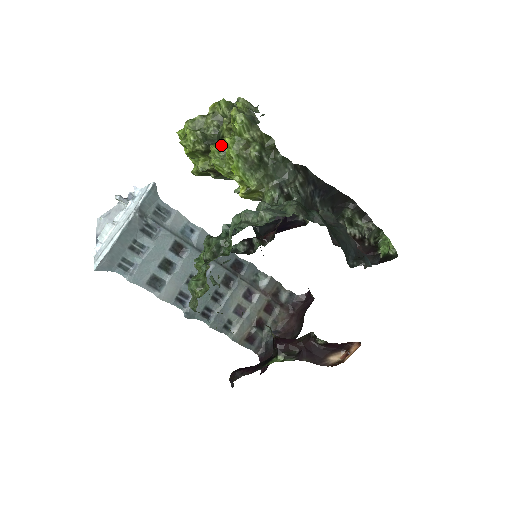
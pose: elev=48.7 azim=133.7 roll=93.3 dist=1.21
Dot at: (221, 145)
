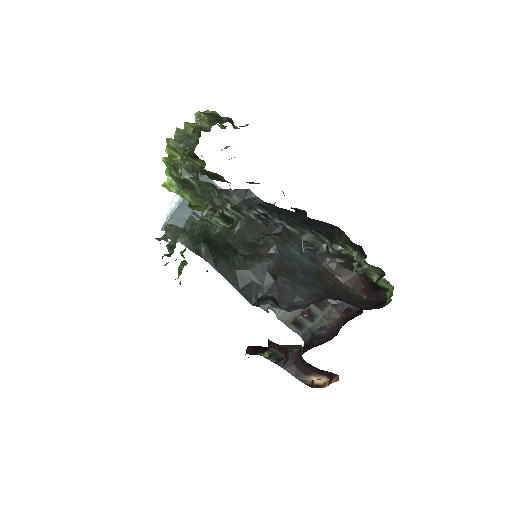
Dot at: occluded
